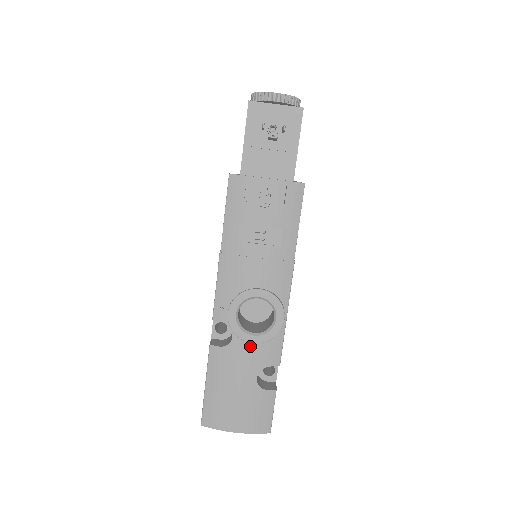
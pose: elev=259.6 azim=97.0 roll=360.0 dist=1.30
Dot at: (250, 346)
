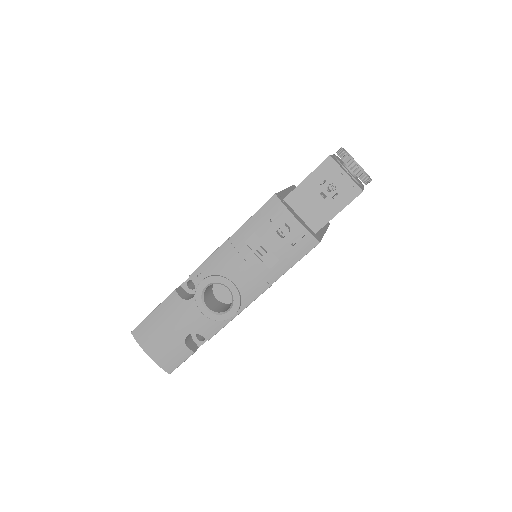
Dot at: (199, 313)
